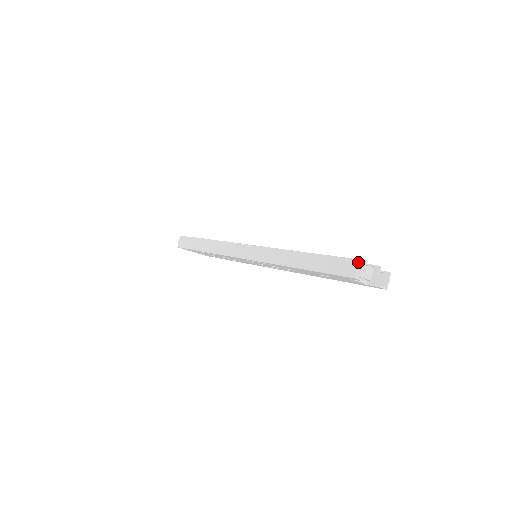
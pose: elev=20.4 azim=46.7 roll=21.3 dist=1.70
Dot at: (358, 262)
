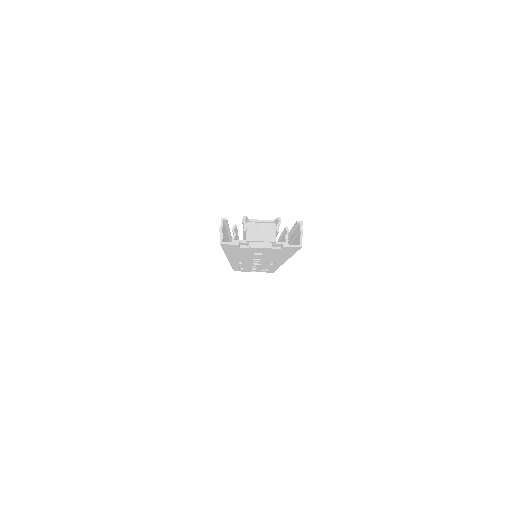
Dot at: occluded
